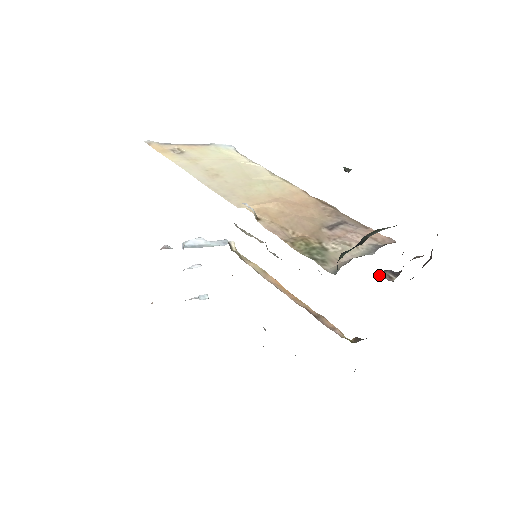
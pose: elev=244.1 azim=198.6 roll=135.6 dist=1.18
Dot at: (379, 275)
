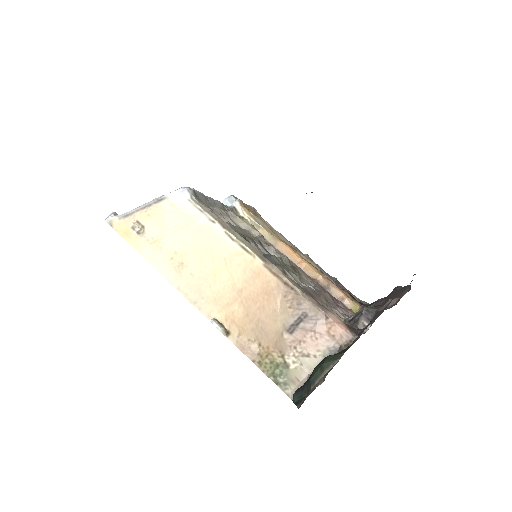
Dot at: (354, 324)
